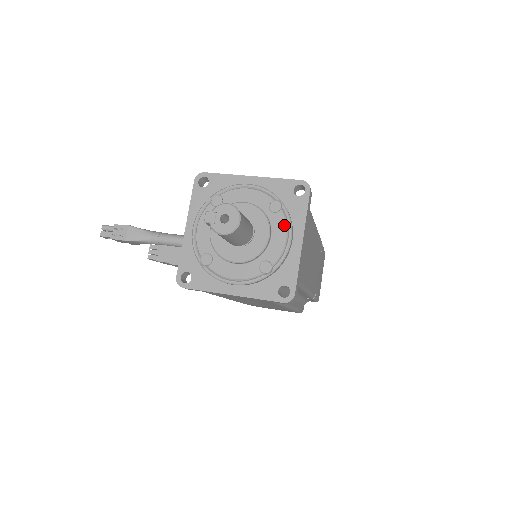
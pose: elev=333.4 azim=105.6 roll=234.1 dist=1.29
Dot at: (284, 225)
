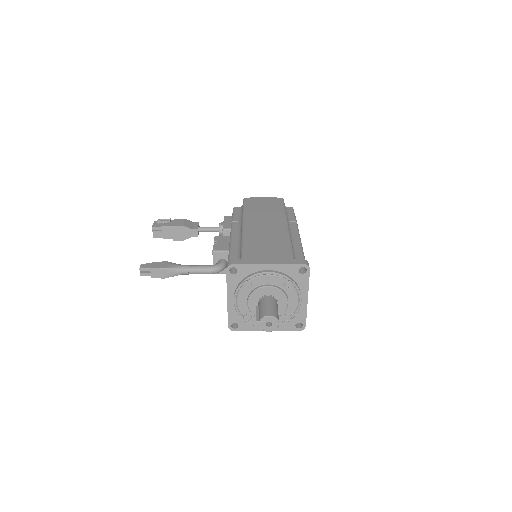
Dot at: (296, 294)
